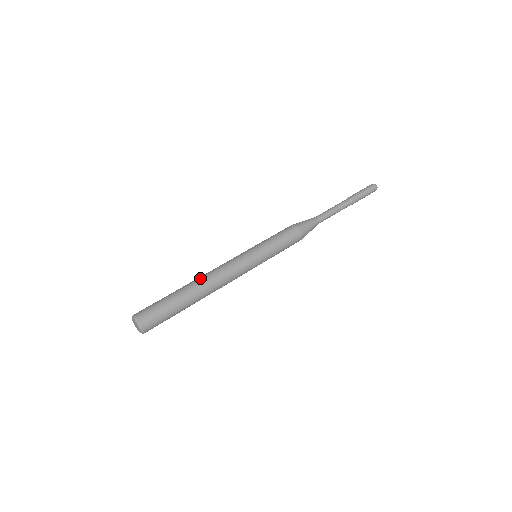
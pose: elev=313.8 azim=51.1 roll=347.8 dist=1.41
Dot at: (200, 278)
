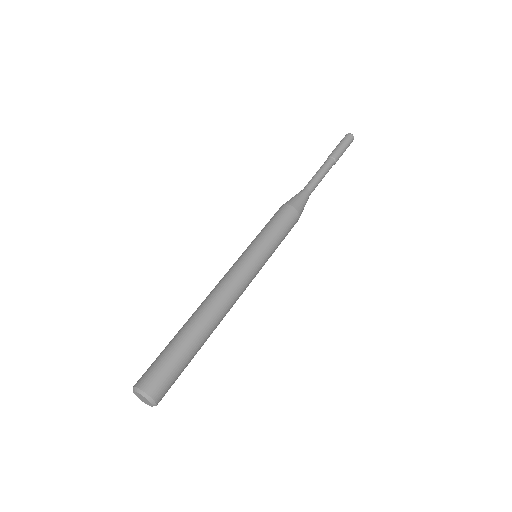
Dot at: (211, 311)
